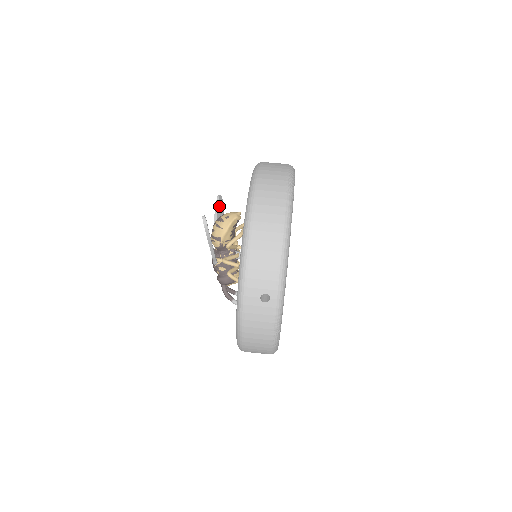
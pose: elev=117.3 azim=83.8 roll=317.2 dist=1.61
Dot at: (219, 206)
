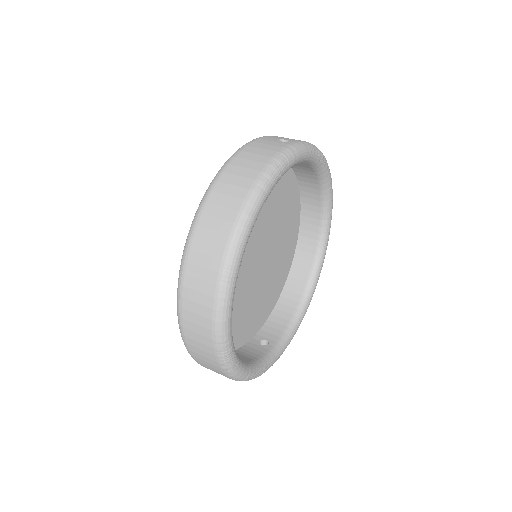
Dot at: occluded
